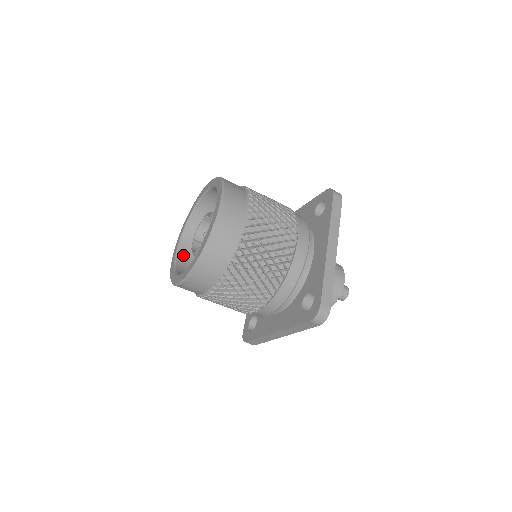
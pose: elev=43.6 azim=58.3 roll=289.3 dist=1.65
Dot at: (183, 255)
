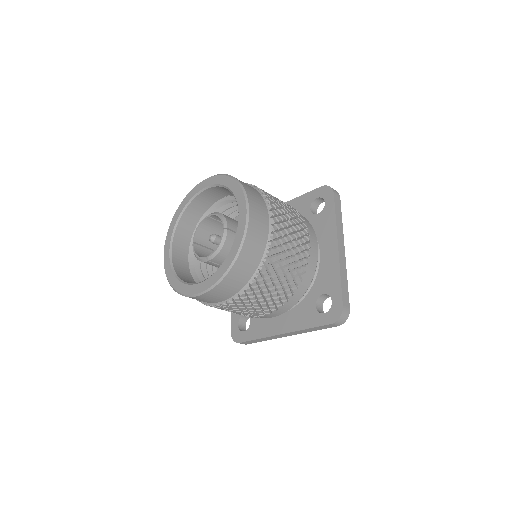
Dot at: (177, 258)
